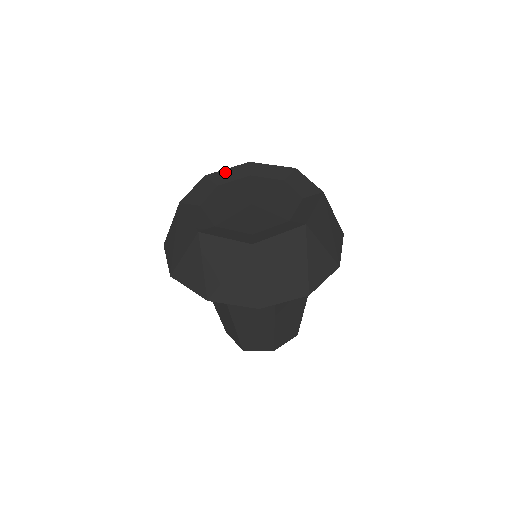
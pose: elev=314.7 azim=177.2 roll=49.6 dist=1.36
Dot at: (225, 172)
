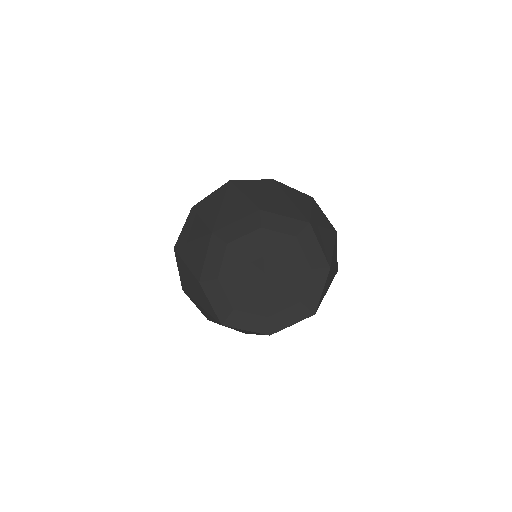
Dot at: (280, 219)
